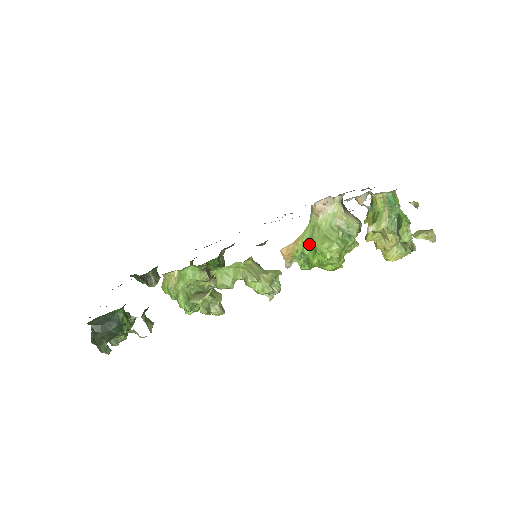
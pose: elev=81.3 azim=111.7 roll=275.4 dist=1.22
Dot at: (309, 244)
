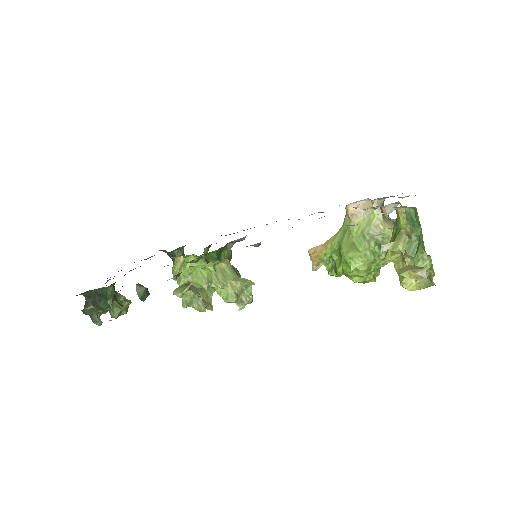
Dot at: (337, 249)
